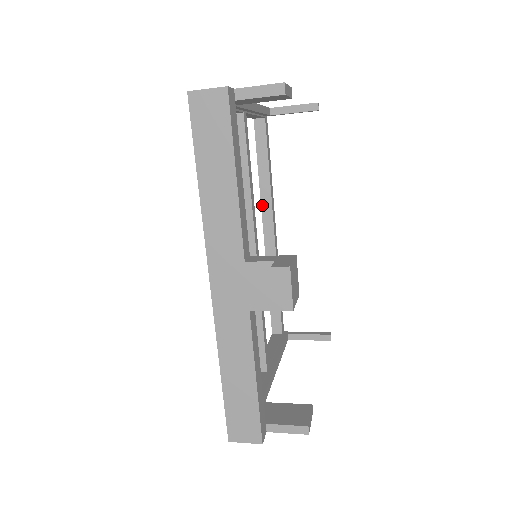
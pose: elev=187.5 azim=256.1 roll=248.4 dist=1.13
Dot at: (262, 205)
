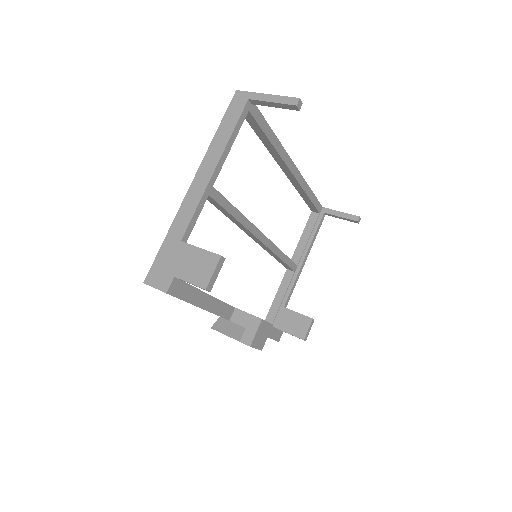
Dot at: (273, 156)
